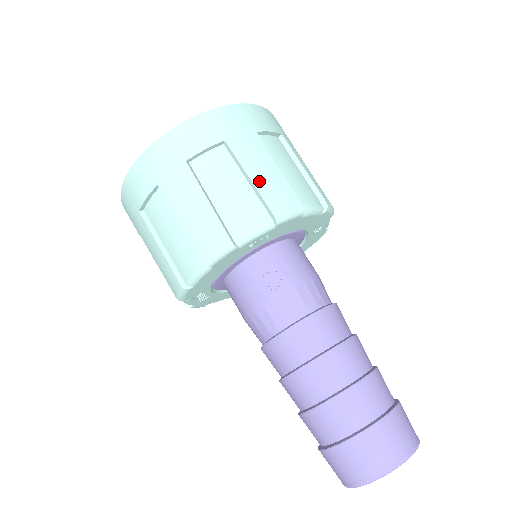
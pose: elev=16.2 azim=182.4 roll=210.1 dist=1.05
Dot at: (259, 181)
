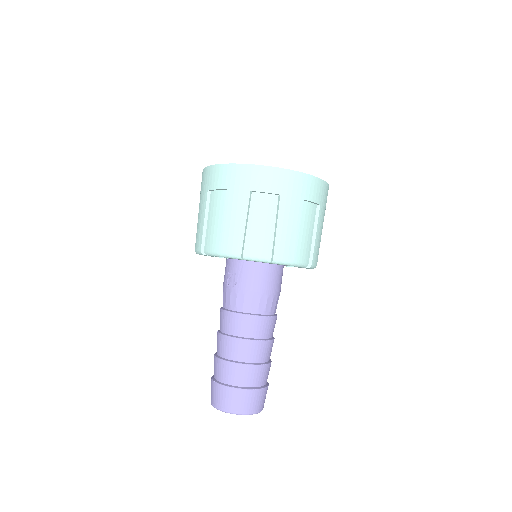
Dot at: (227, 226)
